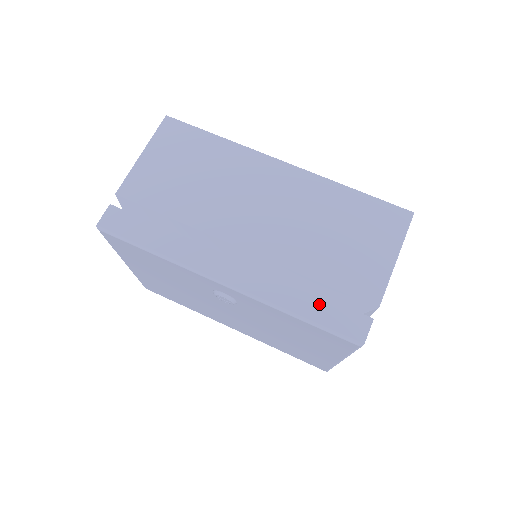
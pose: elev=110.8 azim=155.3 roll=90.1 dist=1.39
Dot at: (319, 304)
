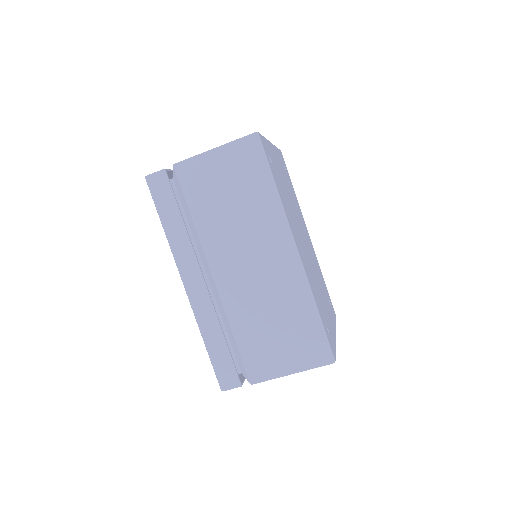
Dot at: (222, 350)
